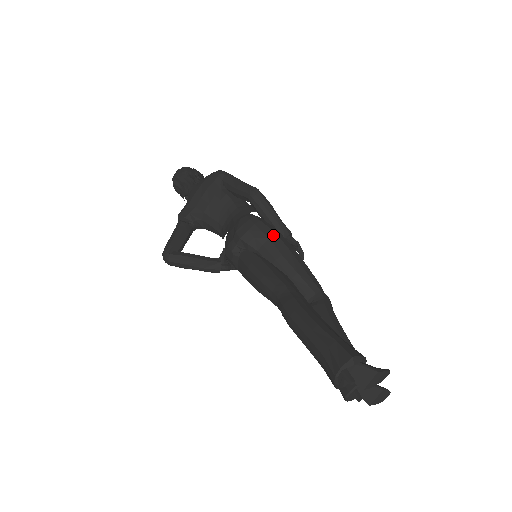
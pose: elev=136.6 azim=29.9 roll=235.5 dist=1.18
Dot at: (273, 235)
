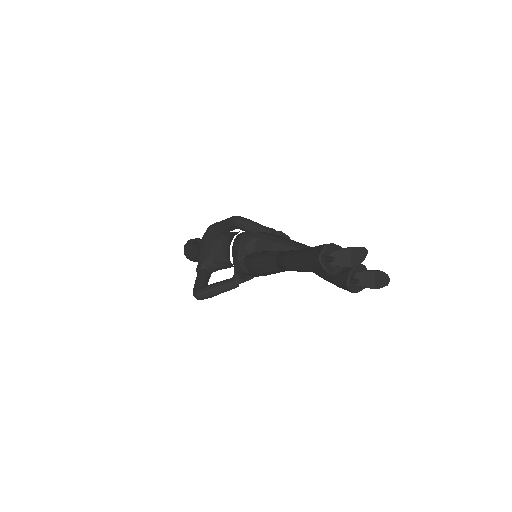
Dot at: (259, 234)
